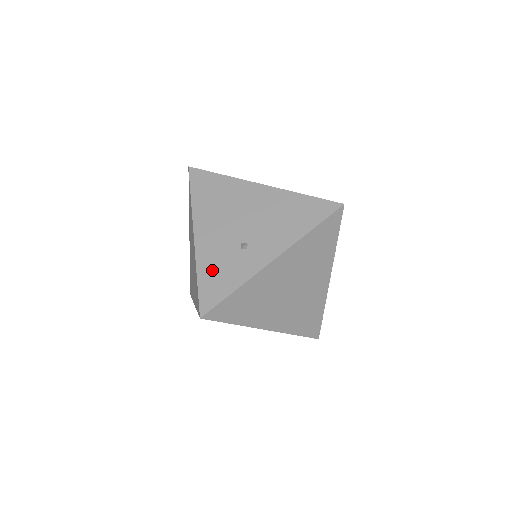
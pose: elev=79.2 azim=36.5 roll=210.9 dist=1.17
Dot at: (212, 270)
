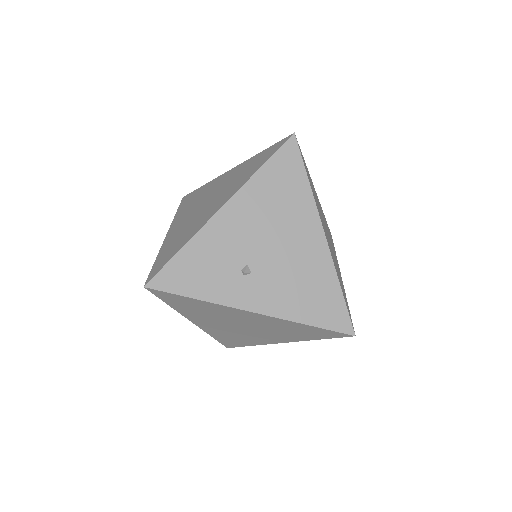
Dot at: (199, 258)
